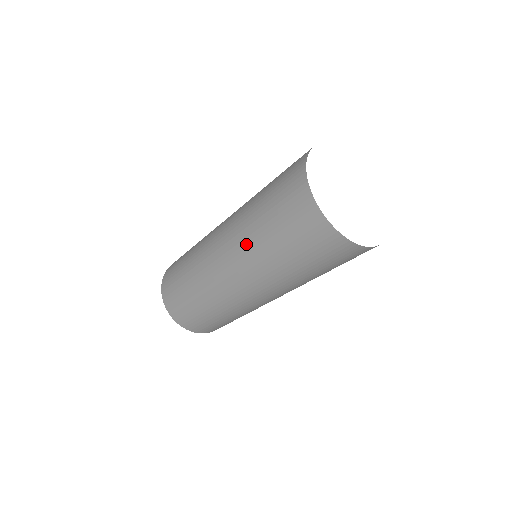
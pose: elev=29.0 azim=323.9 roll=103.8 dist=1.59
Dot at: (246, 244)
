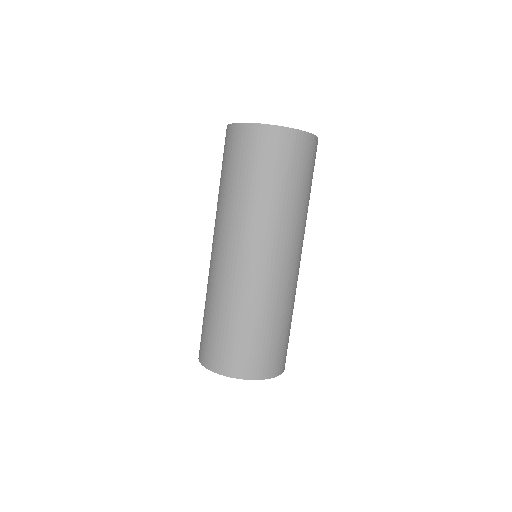
Dot at: (229, 212)
